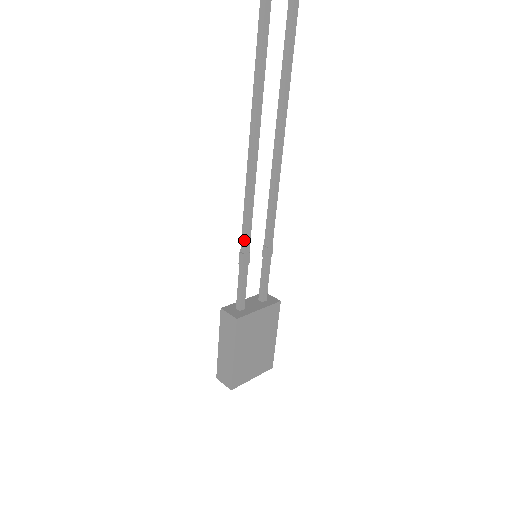
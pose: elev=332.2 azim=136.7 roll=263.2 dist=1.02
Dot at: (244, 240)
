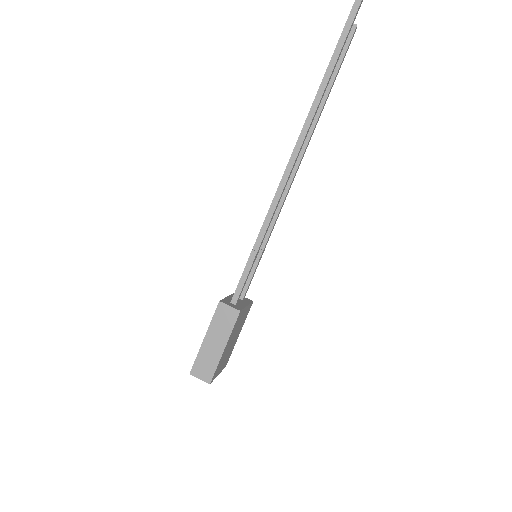
Dot at: (261, 239)
